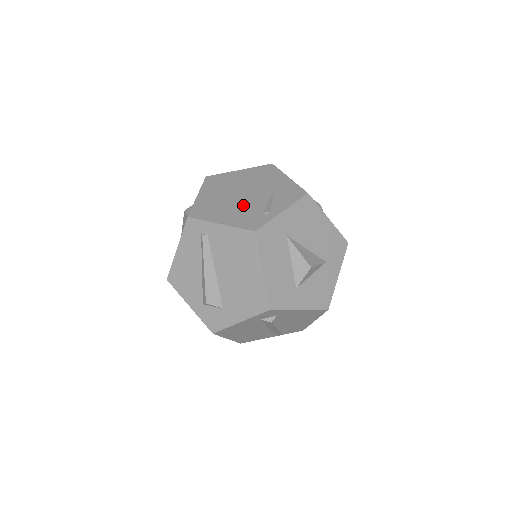
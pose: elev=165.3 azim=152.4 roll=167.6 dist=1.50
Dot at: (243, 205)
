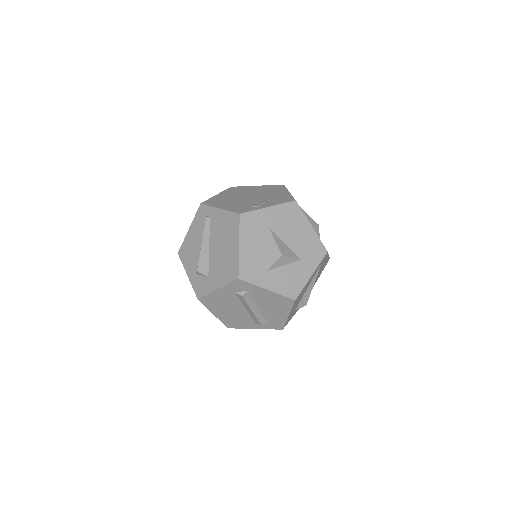
Dot at: (243, 201)
